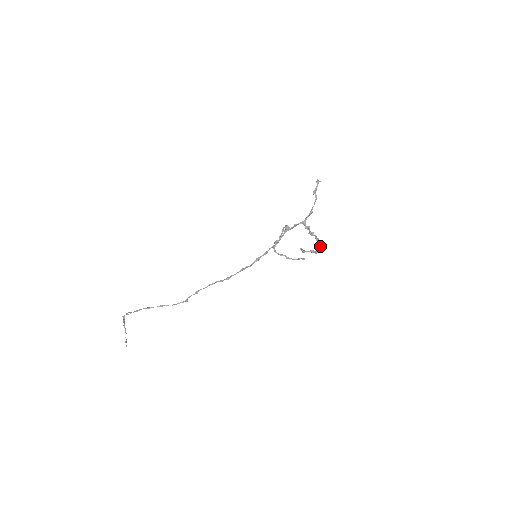
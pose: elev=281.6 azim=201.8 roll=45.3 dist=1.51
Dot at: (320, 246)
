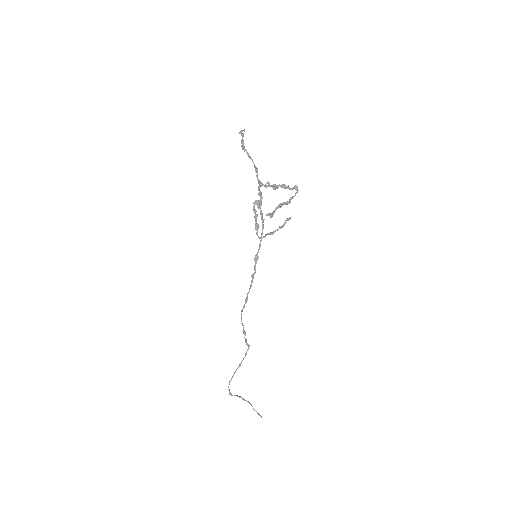
Dot at: occluded
